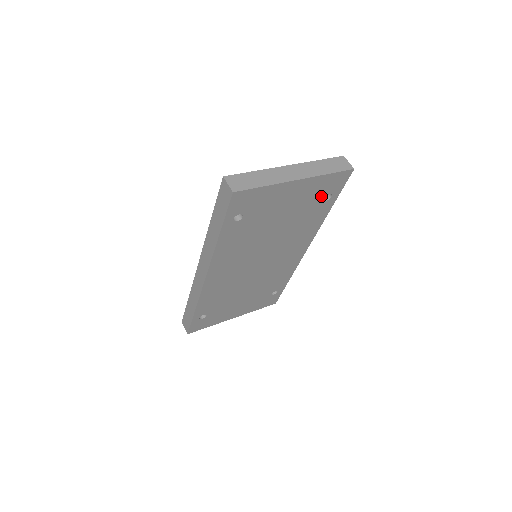
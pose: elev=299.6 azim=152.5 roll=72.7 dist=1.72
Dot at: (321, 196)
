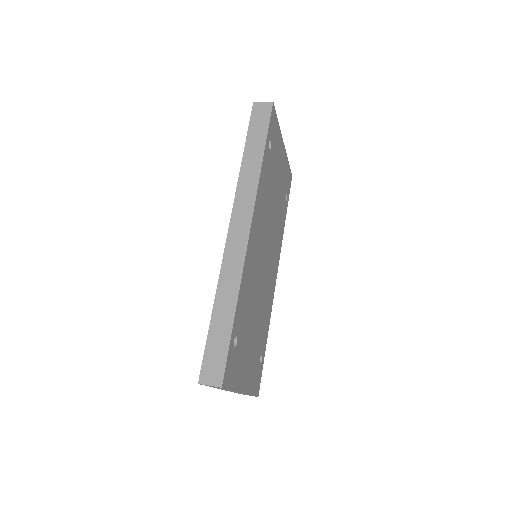
Dot at: (285, 189)
